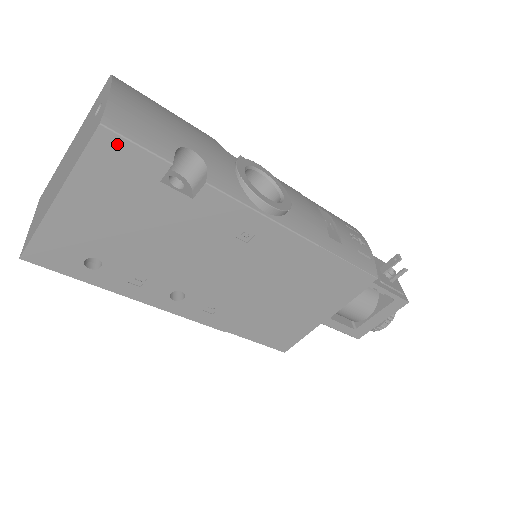
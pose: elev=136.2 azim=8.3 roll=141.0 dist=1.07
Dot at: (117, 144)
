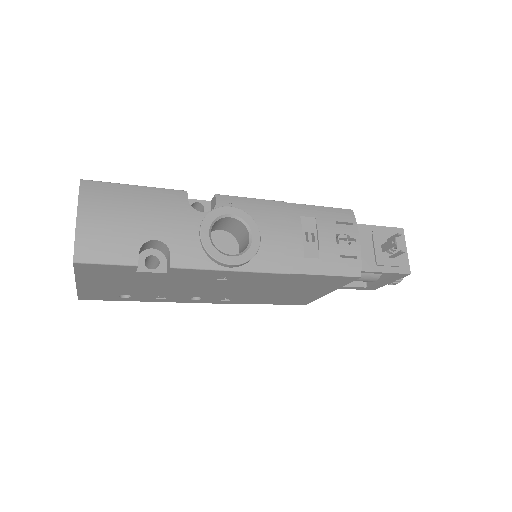
Dot at: (92, 266)
